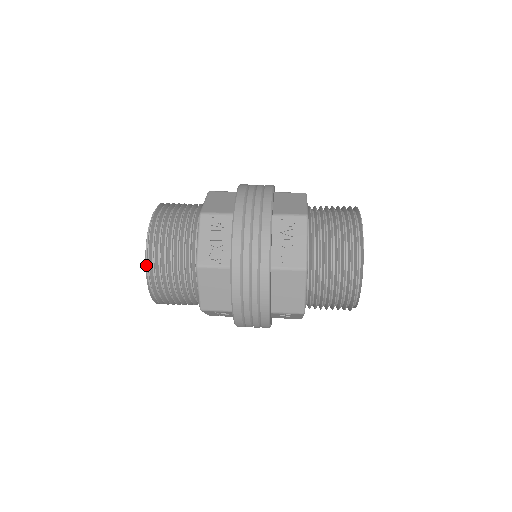
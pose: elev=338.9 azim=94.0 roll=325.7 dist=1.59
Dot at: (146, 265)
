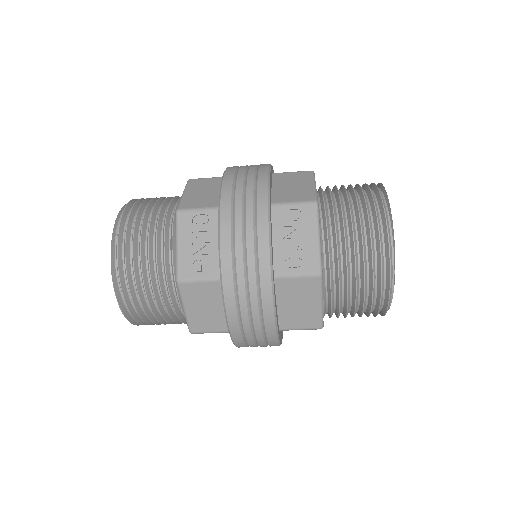
Dot at: occluded
